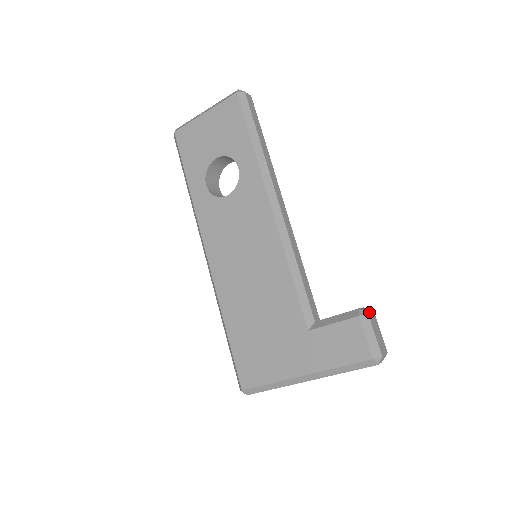
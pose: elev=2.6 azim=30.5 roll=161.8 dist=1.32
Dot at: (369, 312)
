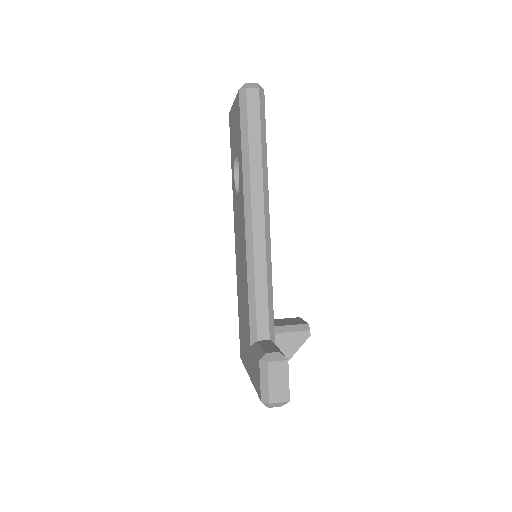
Dot at: (274, 360)
